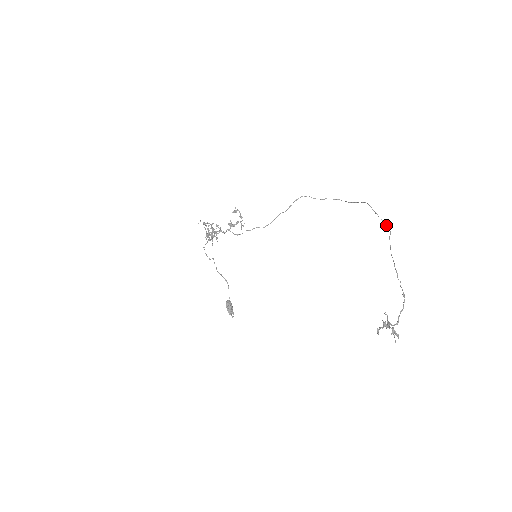
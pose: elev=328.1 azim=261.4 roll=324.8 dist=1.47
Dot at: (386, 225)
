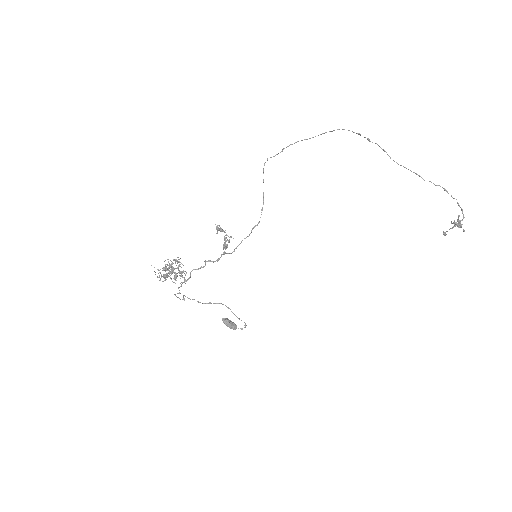
Dot at: (369, 139)
